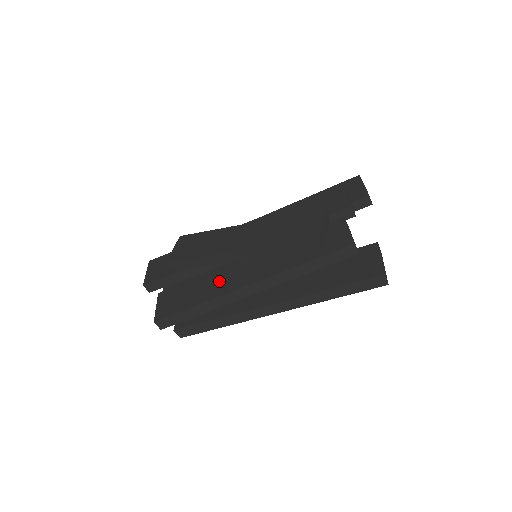
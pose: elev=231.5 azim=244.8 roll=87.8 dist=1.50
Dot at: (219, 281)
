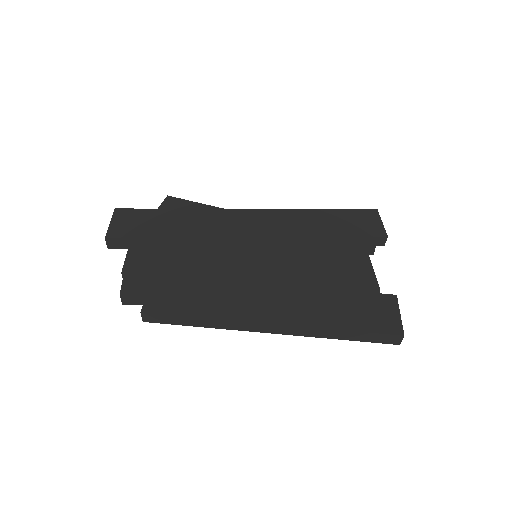
Dot at: (214, 273)
